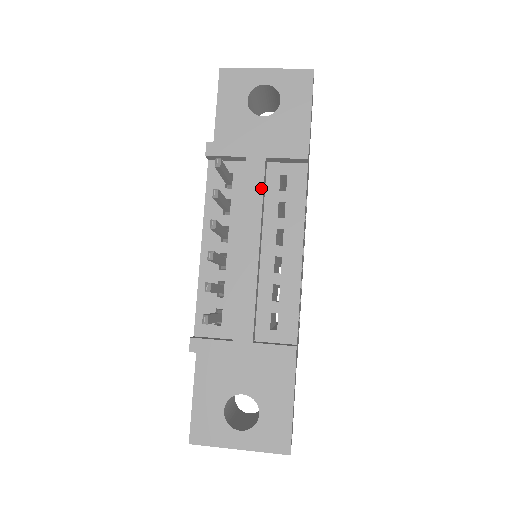
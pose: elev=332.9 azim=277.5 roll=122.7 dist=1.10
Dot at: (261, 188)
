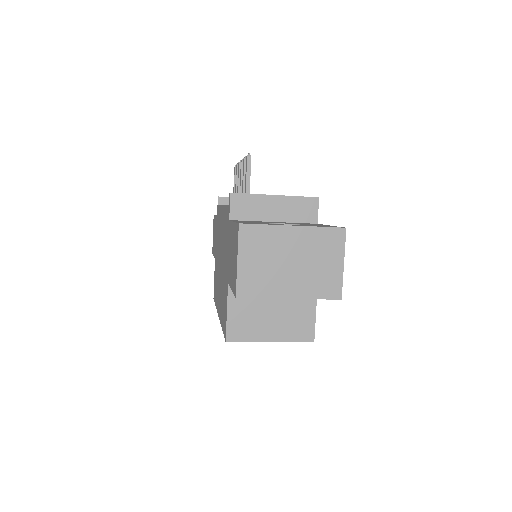
Dot at: occluded
